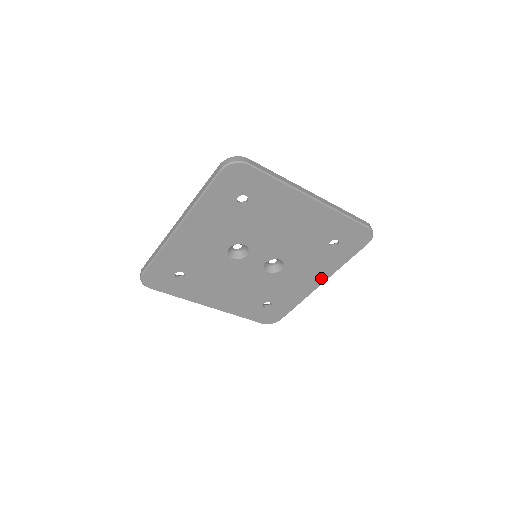
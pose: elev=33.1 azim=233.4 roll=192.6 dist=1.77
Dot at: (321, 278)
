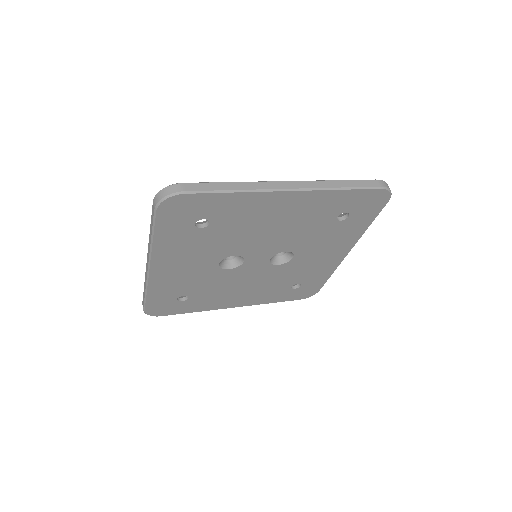
Dot at: (345, 248)
